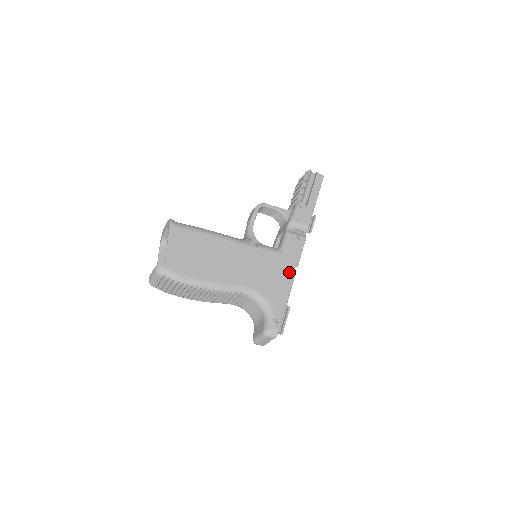
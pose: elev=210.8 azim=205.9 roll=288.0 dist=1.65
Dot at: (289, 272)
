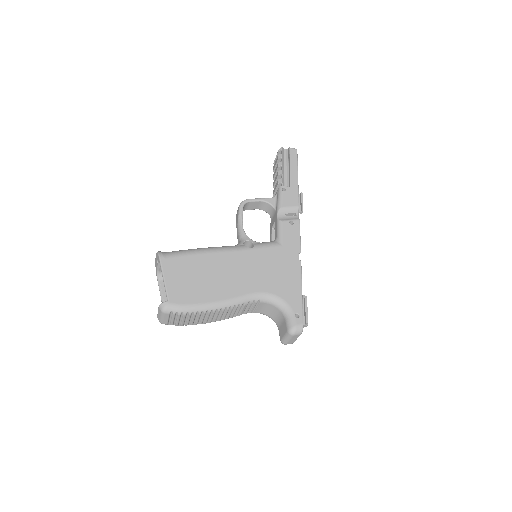
Dot at: (294, 261)
